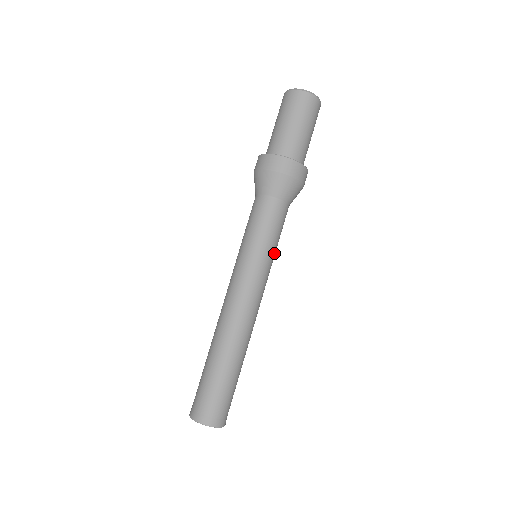
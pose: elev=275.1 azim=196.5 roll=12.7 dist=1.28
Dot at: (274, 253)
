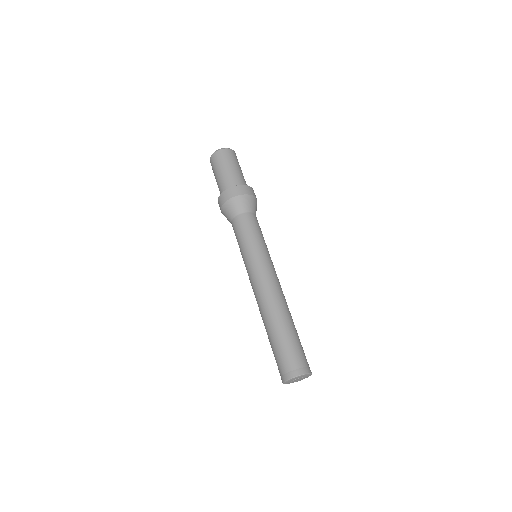
Dot at: occluded
